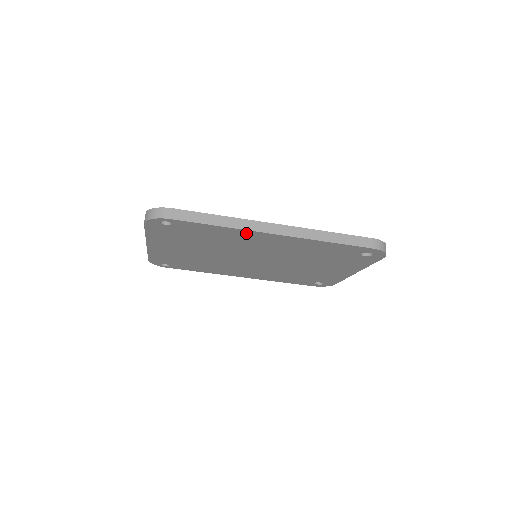
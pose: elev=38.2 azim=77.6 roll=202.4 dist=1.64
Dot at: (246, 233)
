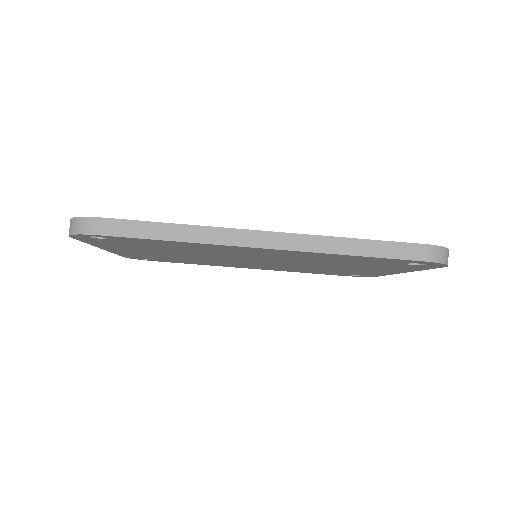
Dot at: (220, 246)
